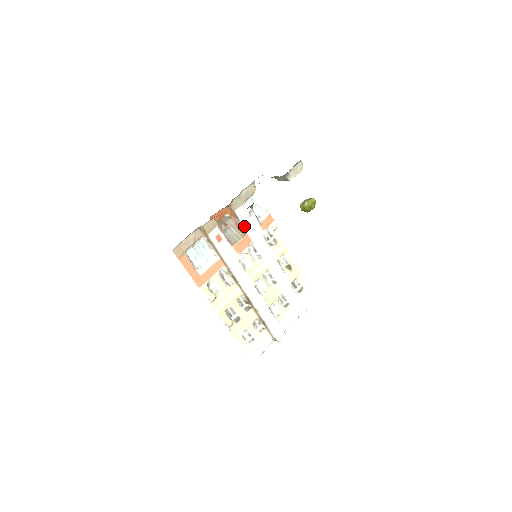
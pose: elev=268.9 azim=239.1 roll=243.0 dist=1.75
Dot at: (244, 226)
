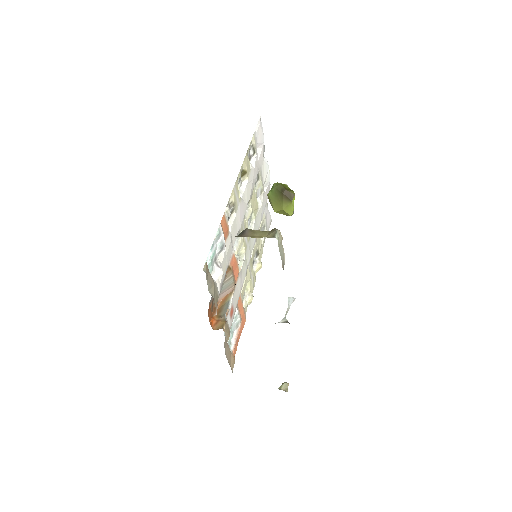
Dot at: (225, 272)
